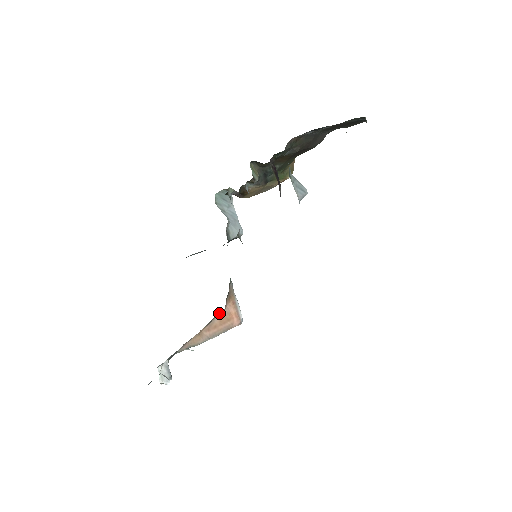
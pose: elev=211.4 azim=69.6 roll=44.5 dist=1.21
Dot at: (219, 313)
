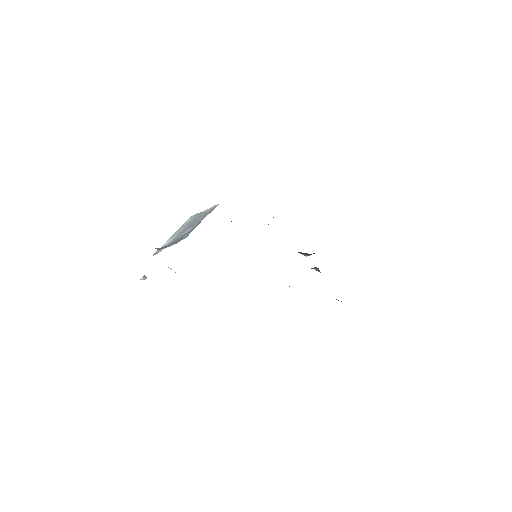
Dot at: occluded
